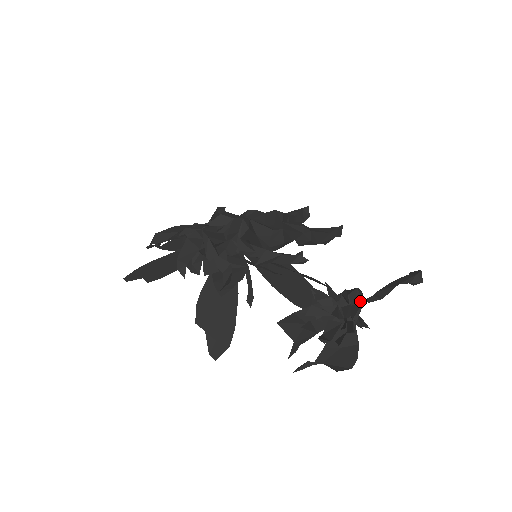
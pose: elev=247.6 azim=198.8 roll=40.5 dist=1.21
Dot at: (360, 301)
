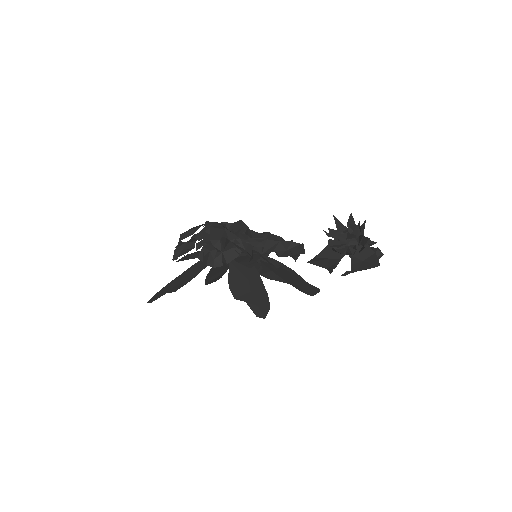
Dot at: occluded
